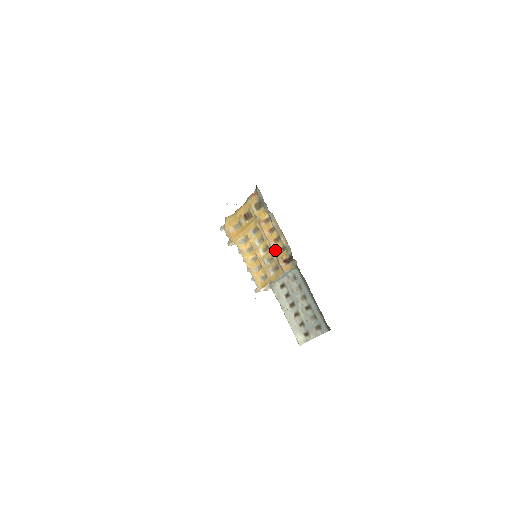
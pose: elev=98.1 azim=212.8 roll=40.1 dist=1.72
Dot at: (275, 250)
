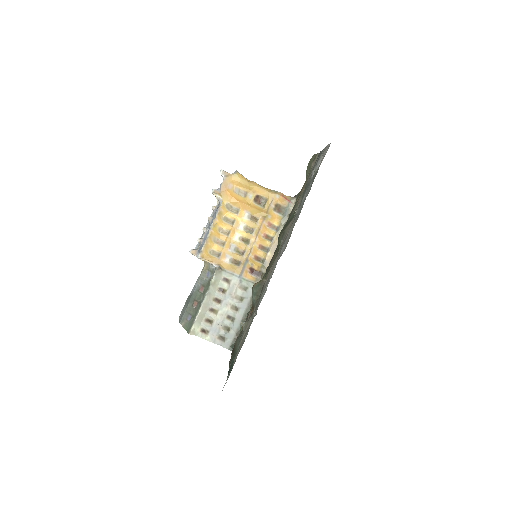
Dot at: (253, 252)
